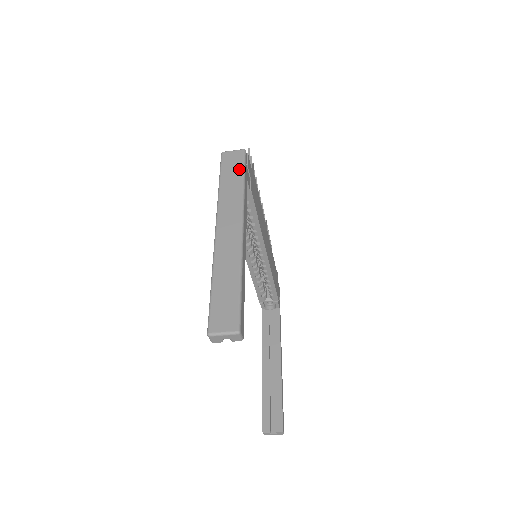
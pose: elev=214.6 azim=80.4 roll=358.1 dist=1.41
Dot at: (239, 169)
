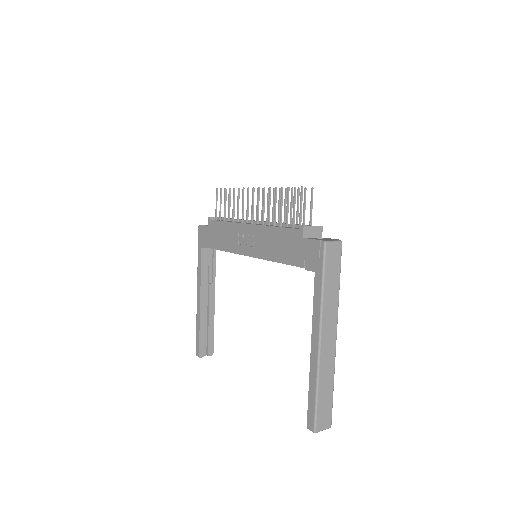
Dot at: (338, 270)
